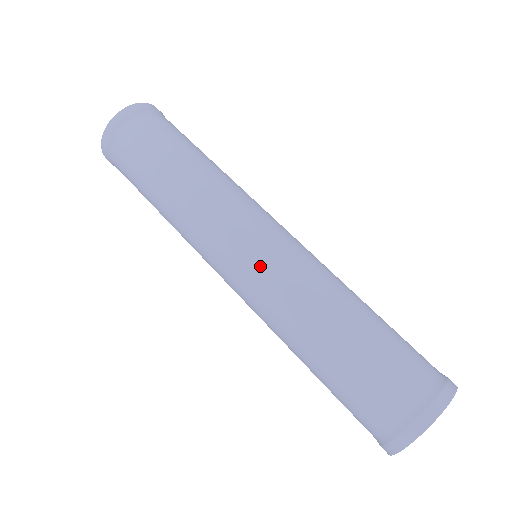
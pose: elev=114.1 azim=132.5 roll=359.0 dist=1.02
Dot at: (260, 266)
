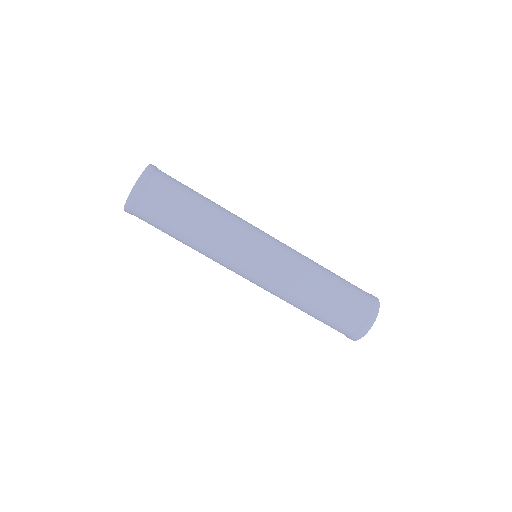
Dot at: (262, 280)
